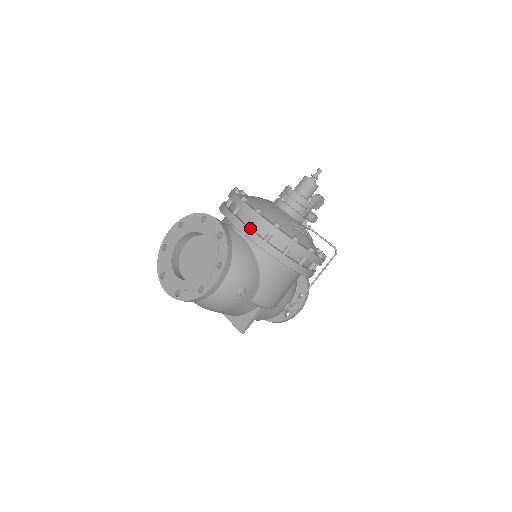
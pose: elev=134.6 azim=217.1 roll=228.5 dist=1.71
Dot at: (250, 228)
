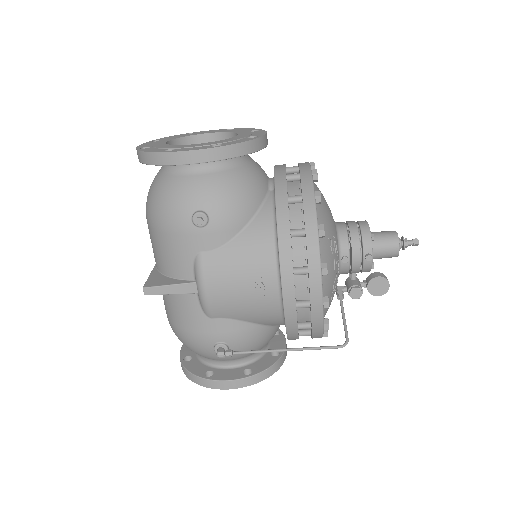
Dot at: (287, 181)
